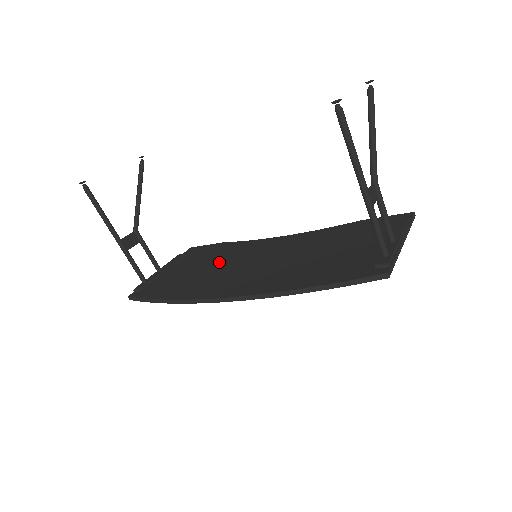
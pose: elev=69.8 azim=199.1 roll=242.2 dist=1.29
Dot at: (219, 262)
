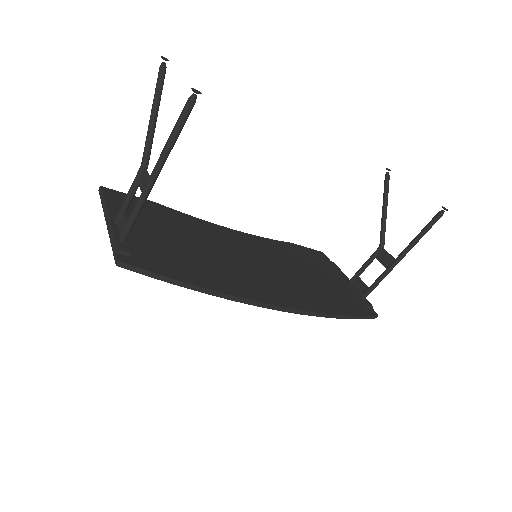
Dot at: (201, 242)
